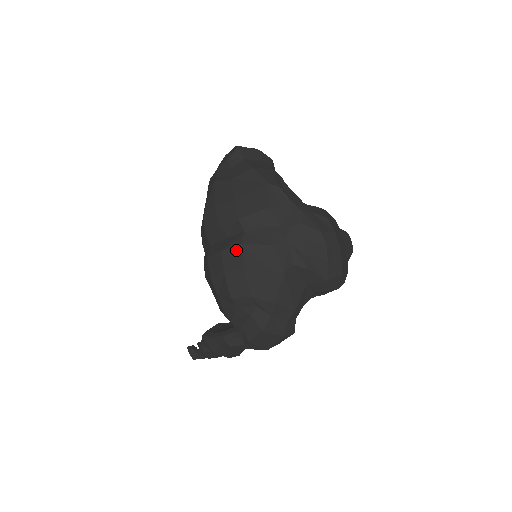
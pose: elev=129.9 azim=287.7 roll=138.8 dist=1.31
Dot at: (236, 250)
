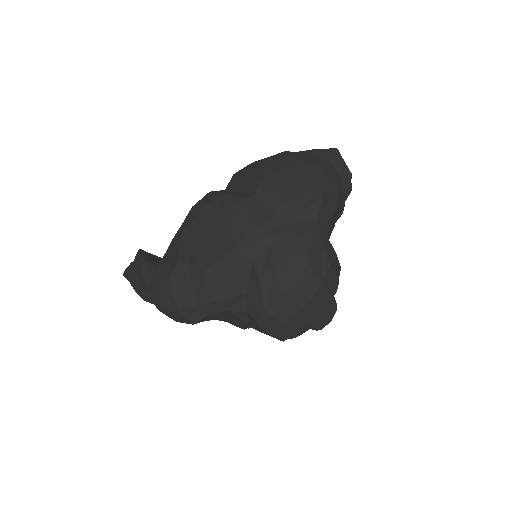
Dot at: (230, 201)
